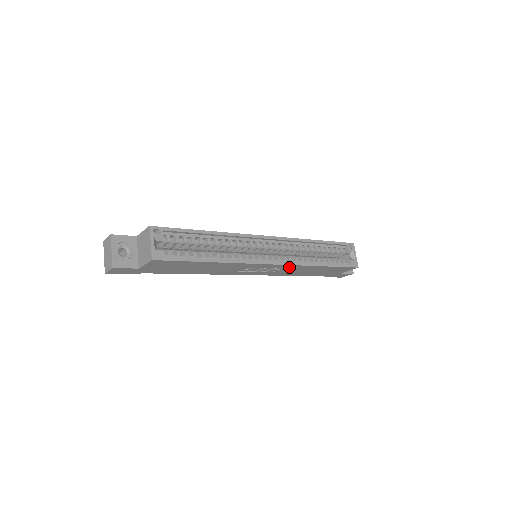
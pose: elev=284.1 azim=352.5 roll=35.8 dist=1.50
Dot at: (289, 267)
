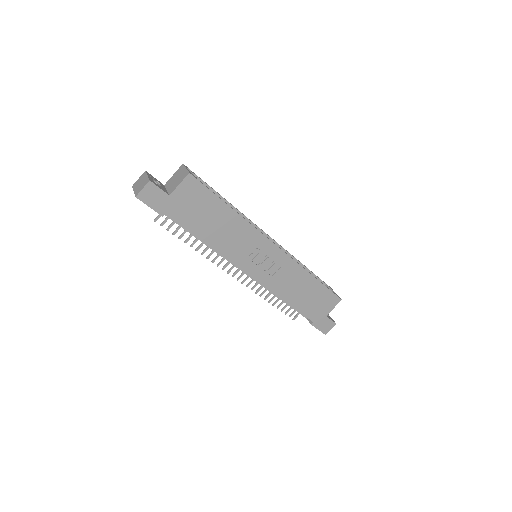
Dot at: (287, 265)
